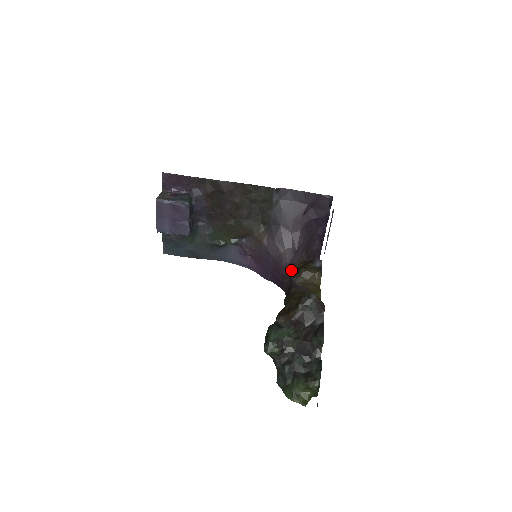
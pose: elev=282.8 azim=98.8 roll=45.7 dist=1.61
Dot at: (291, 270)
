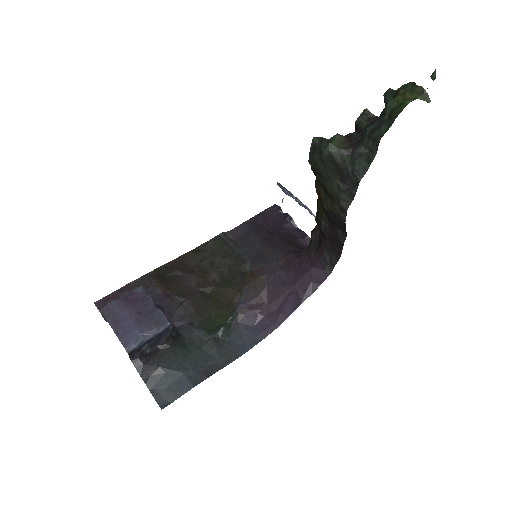
Dot at: occluded
